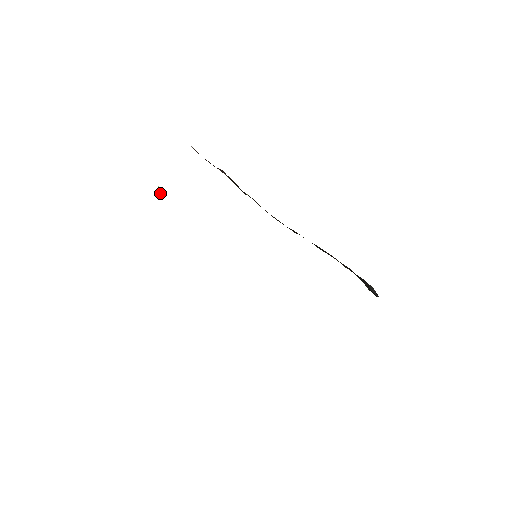
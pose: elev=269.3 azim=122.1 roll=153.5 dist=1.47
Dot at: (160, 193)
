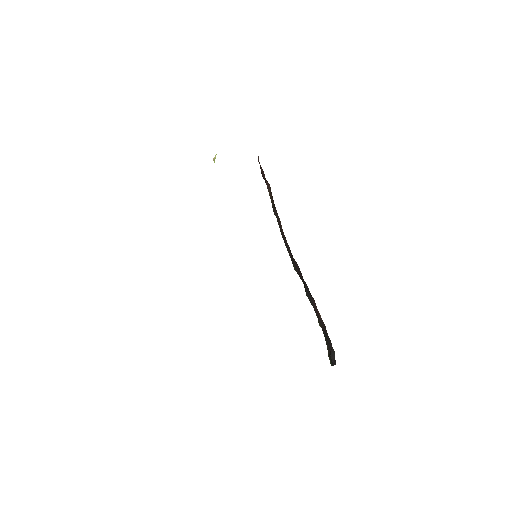
Dot at: (214, 160)
